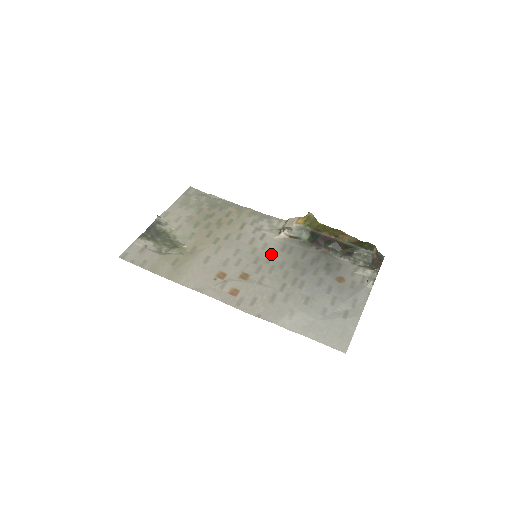
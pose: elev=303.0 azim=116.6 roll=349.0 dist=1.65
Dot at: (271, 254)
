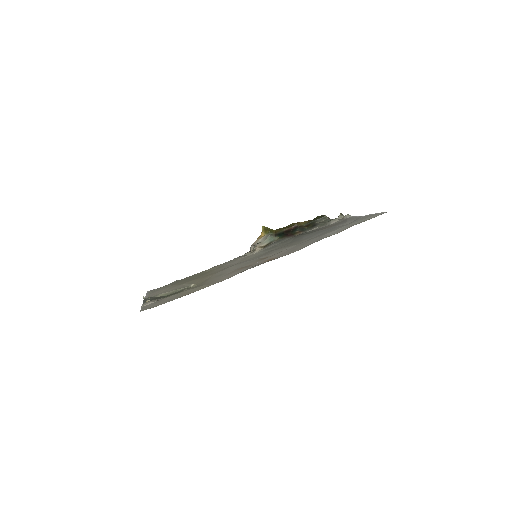
Dot at: occluded
